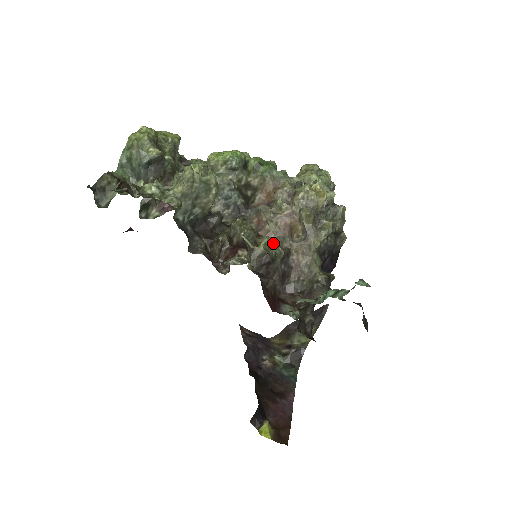
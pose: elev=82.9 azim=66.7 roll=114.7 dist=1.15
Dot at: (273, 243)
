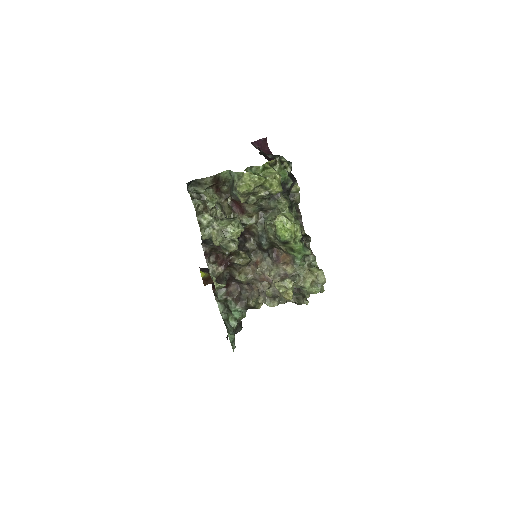
Dot at: (247, 277)
